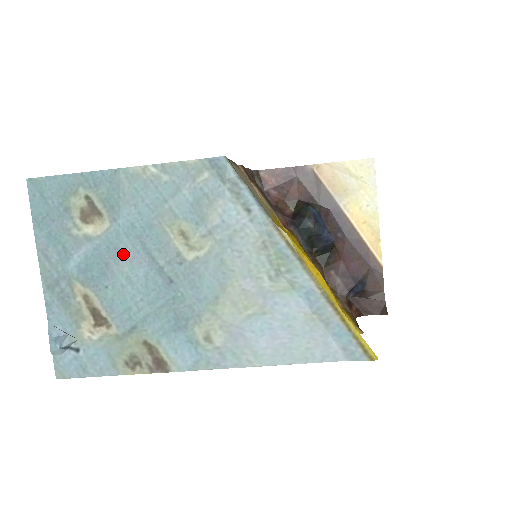
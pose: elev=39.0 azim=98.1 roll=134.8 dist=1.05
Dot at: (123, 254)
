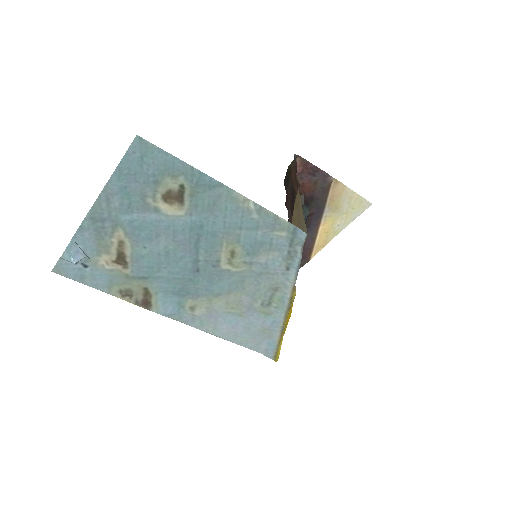
Dot at: (177, 238)
